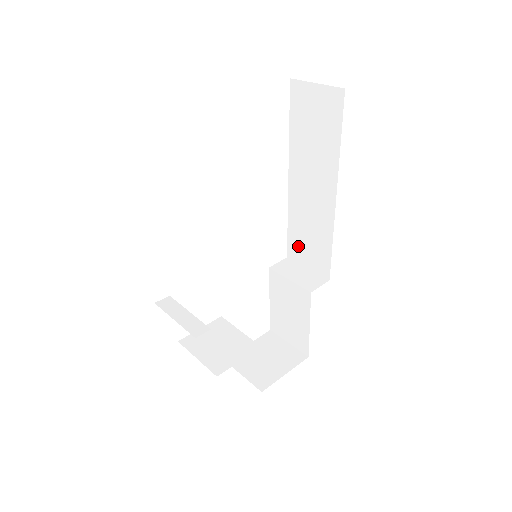
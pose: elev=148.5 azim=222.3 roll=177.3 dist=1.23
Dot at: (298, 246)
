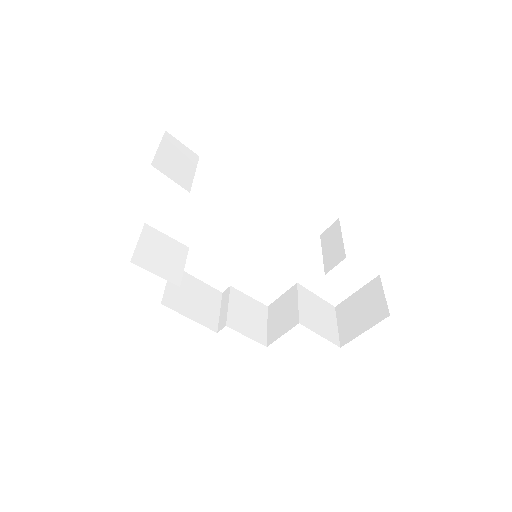
Dot at: occluded
